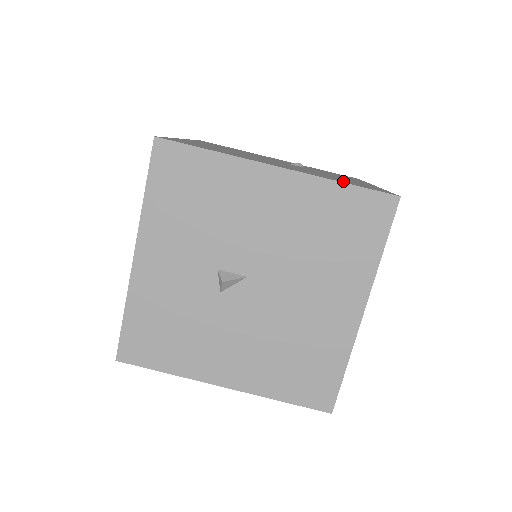
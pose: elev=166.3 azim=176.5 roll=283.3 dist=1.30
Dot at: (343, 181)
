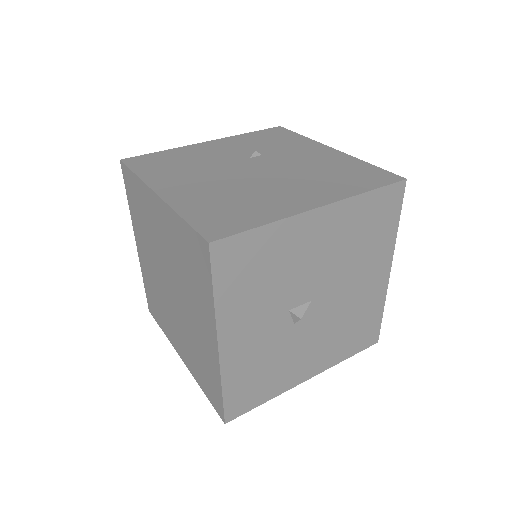
Dot at: (356, 183)
